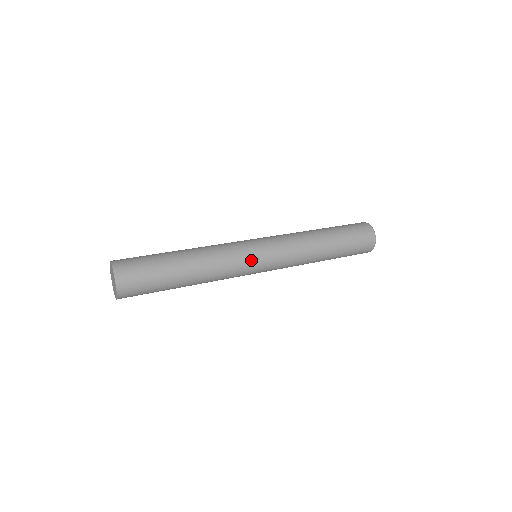
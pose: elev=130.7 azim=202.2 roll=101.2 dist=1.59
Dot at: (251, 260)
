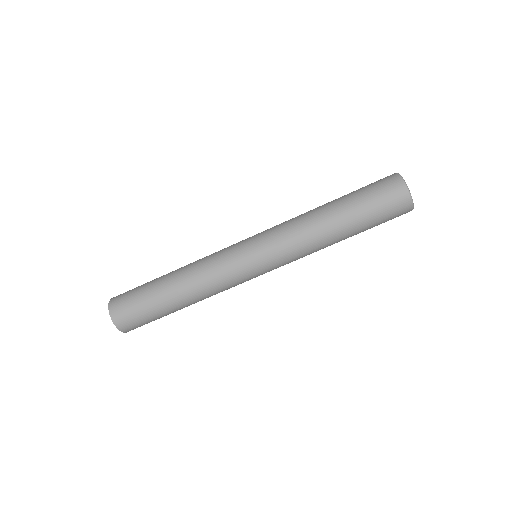
Dot at: (242, 268)
